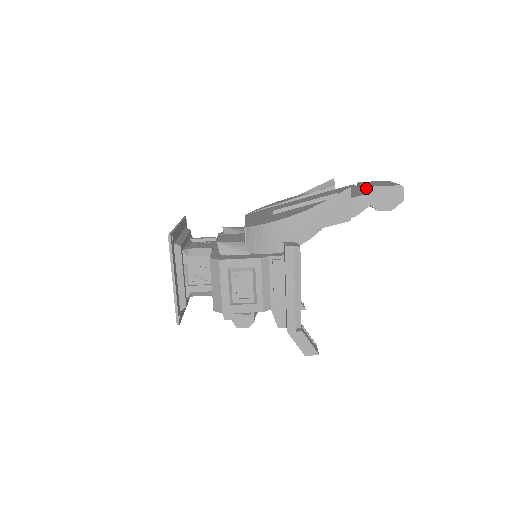
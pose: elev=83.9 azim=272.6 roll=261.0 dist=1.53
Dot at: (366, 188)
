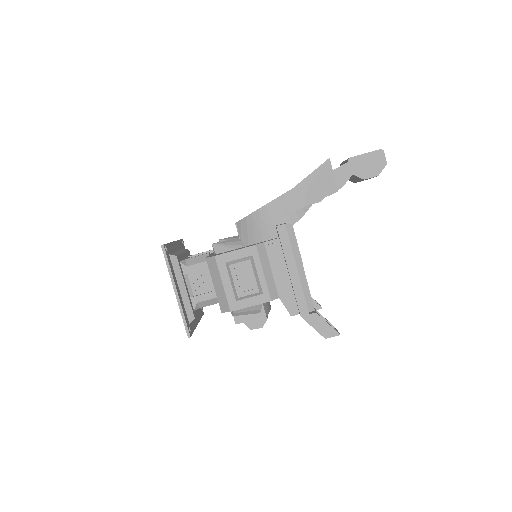
Dot at: (347, 160)
